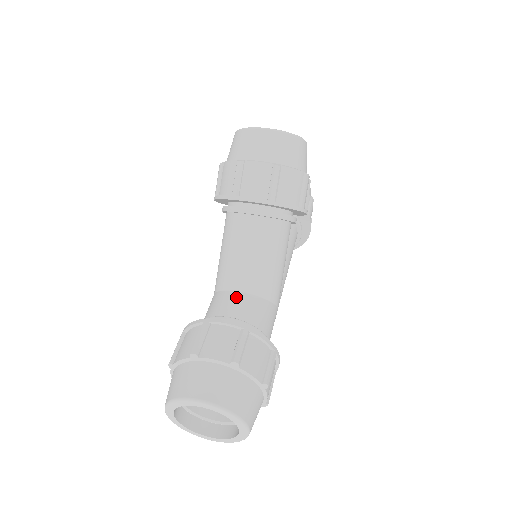
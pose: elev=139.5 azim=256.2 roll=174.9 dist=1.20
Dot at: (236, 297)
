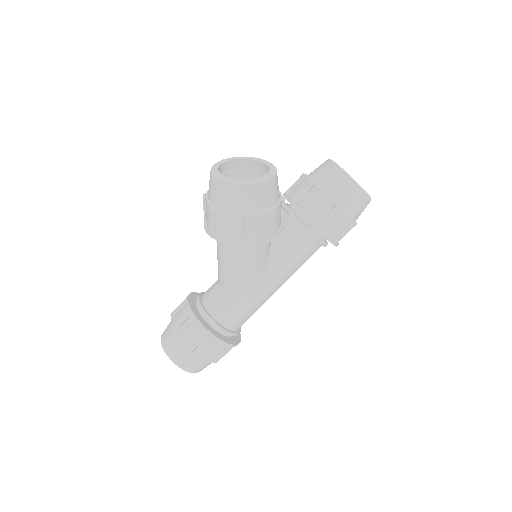
Dot at: (215, 287)
